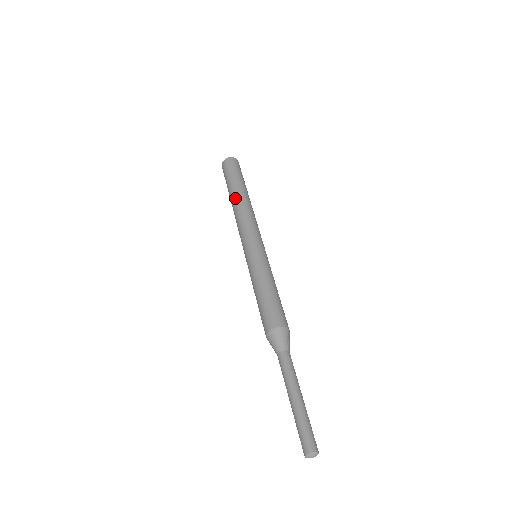
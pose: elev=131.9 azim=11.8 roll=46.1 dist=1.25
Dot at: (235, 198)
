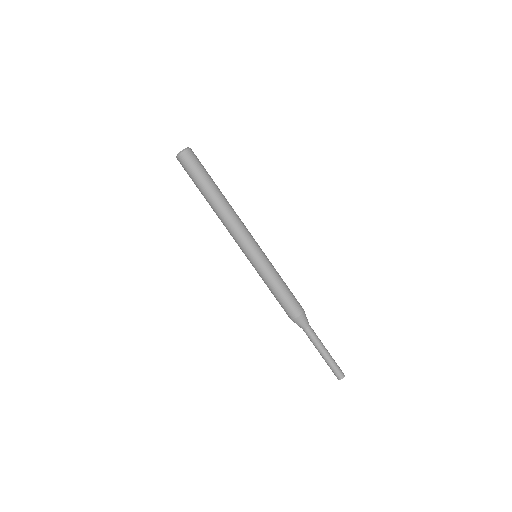
Dot at: (213, 206)
